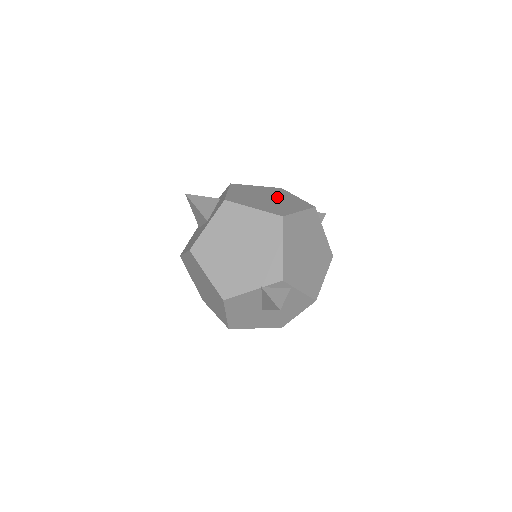
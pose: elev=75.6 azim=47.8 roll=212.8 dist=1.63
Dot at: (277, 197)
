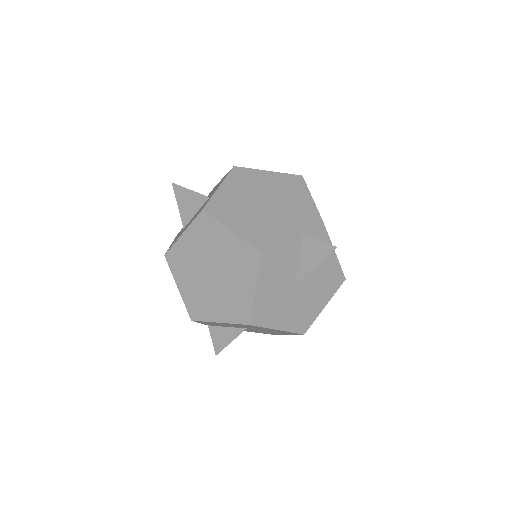
Dot at: occluded
